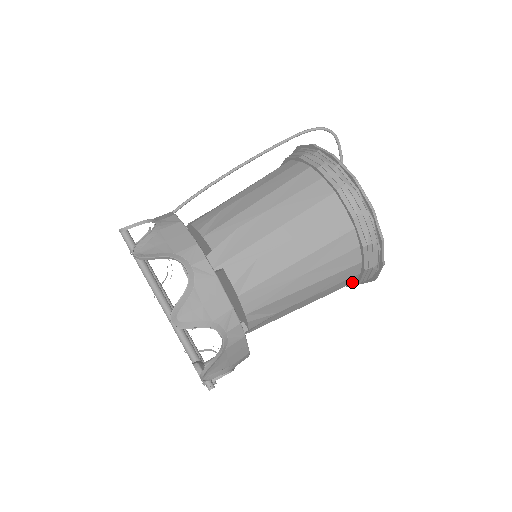
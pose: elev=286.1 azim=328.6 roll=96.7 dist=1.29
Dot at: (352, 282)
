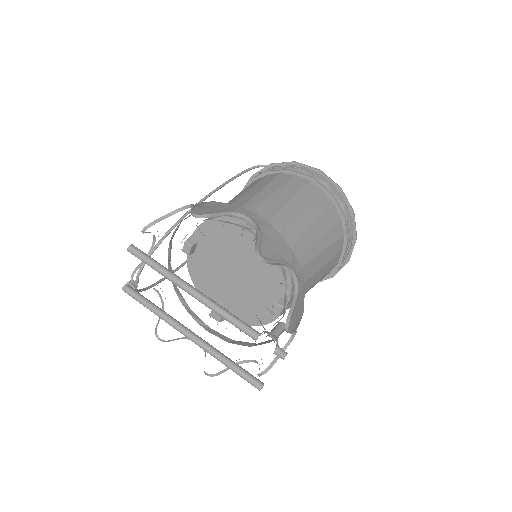
Dot at: (336, 263)
